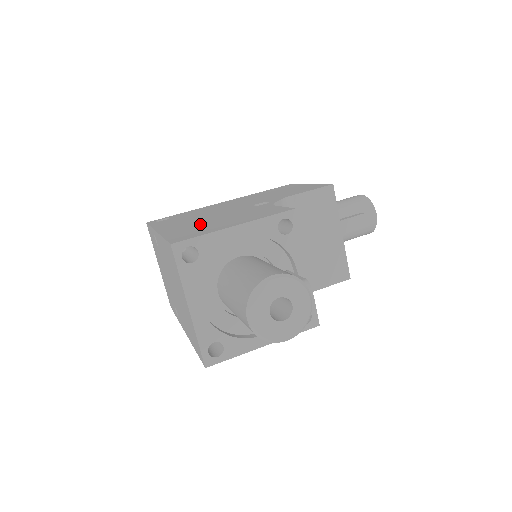
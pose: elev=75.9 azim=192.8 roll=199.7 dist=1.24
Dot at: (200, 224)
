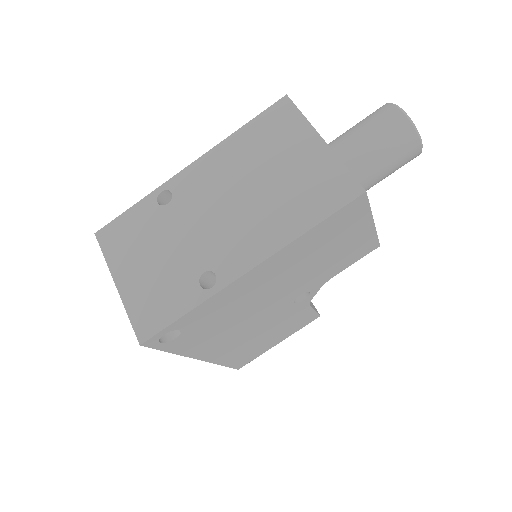
Dot at: occluded
